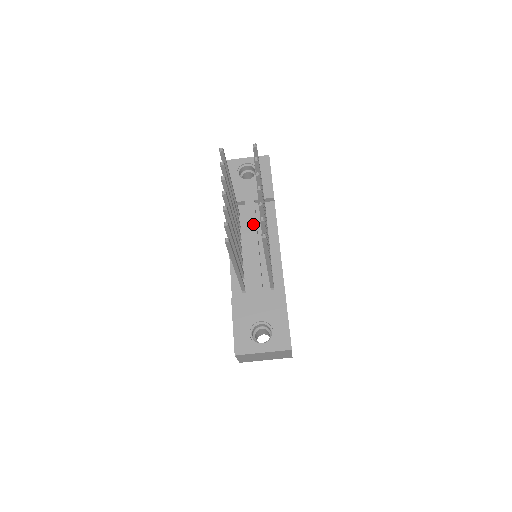
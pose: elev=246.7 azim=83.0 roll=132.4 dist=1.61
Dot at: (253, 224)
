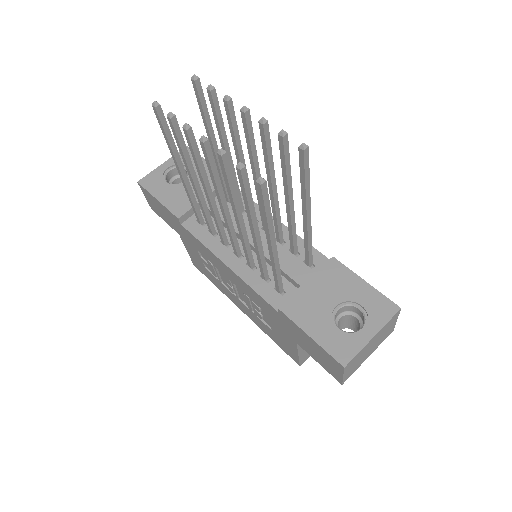
Dot at: occluded
